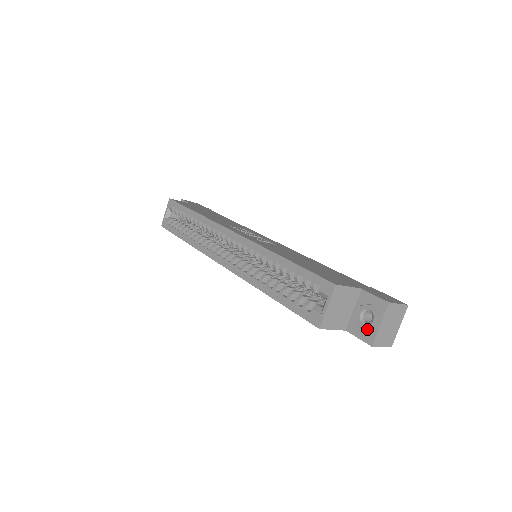
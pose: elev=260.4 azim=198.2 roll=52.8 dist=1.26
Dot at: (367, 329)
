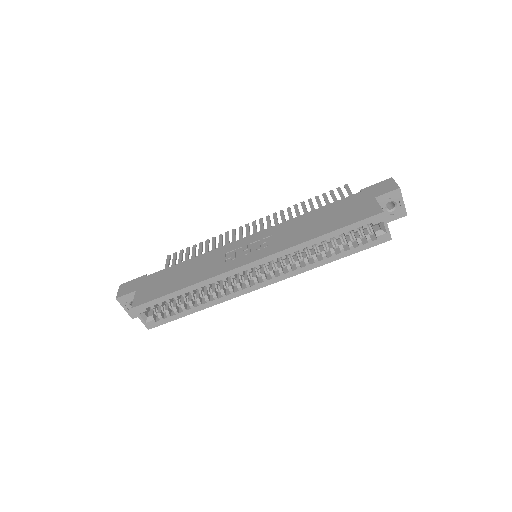
Dot at: (397, 211)
